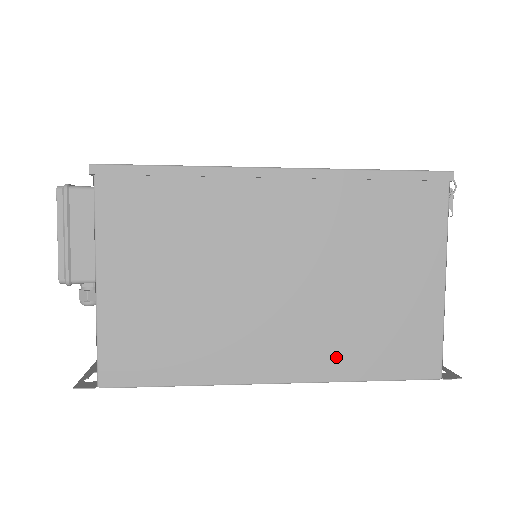
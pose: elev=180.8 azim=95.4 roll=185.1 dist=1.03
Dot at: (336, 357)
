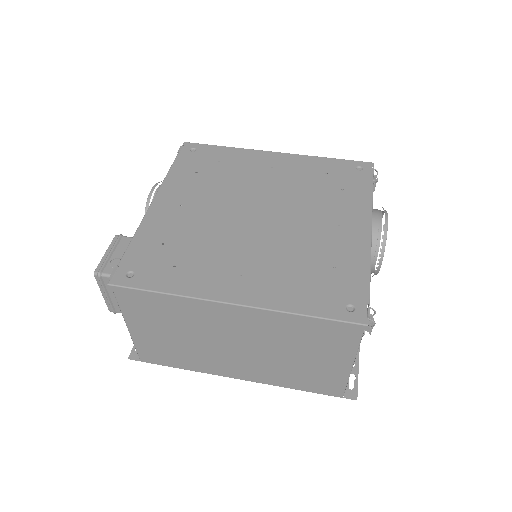
Dot at: (275, 378)
